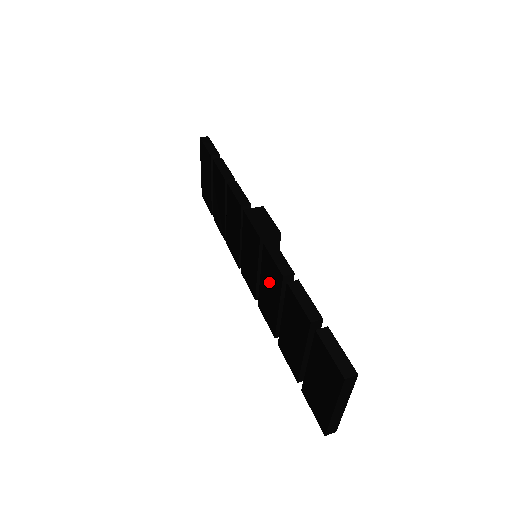
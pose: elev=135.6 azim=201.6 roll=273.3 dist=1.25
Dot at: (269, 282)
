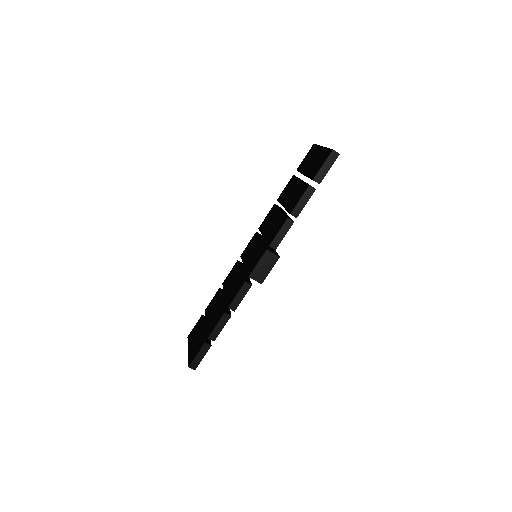
Dot at: (234, 285)
